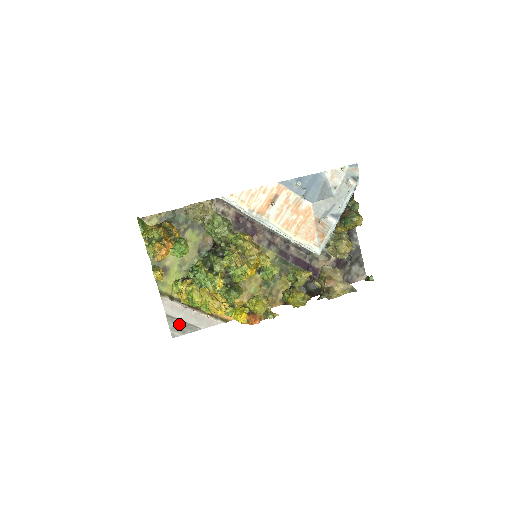
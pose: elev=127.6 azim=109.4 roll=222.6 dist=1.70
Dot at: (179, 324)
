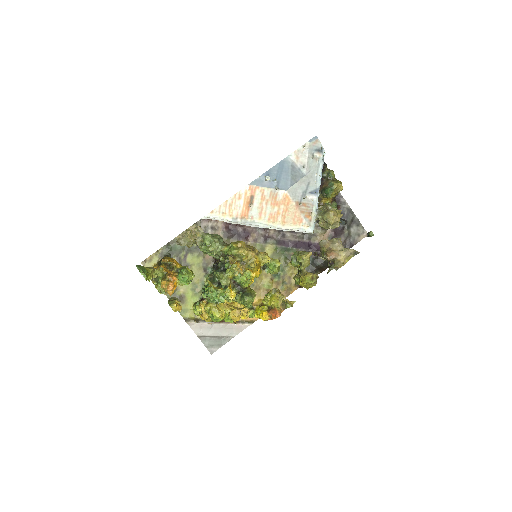
Dot at: (212, 340)
